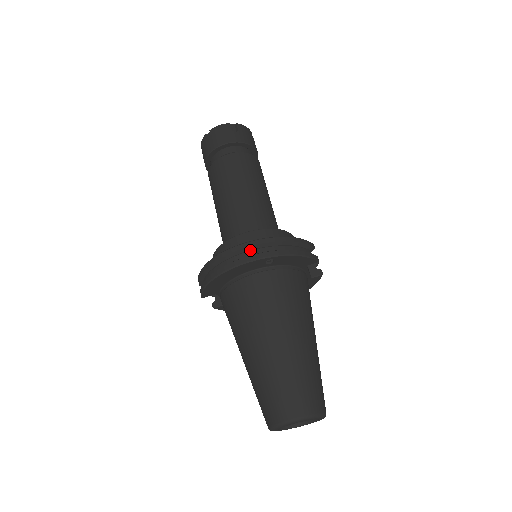
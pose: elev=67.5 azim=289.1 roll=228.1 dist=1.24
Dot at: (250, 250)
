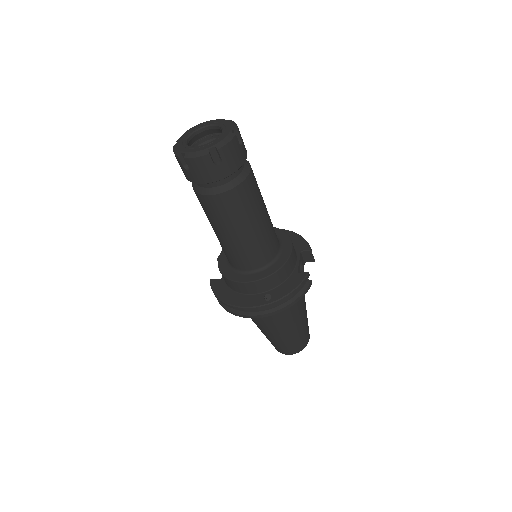
Dot at: (256, 308)
